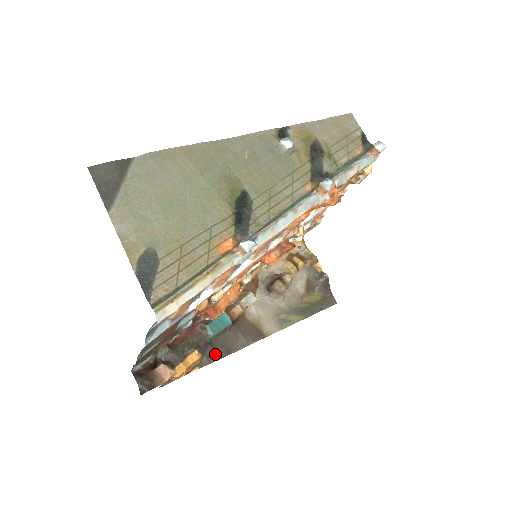
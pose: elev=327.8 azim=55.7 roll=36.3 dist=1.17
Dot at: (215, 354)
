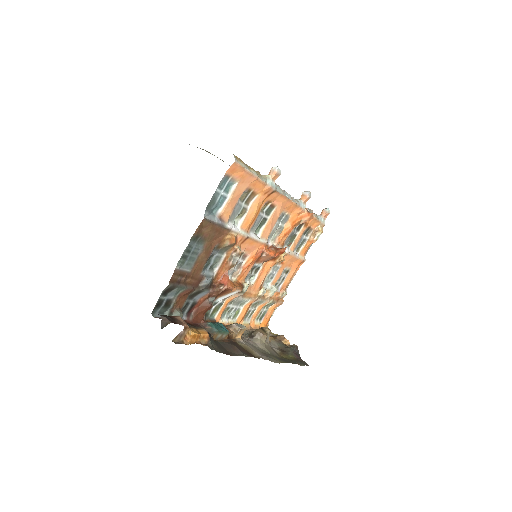
Dot at: (218, 348)
